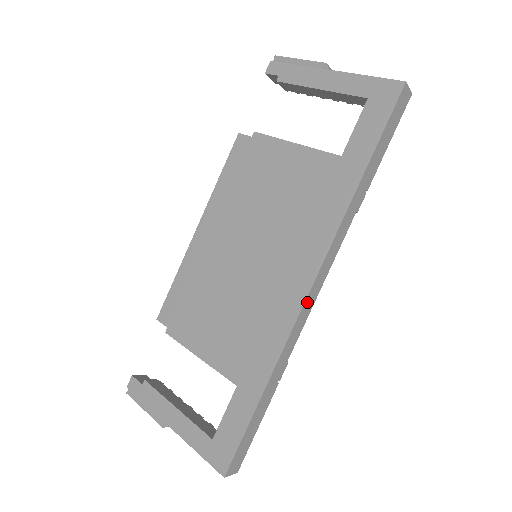
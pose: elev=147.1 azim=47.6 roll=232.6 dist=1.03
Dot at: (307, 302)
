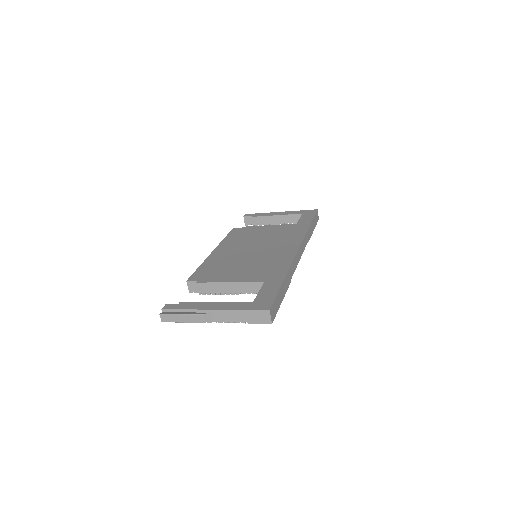
Dot at: (297, 255)
